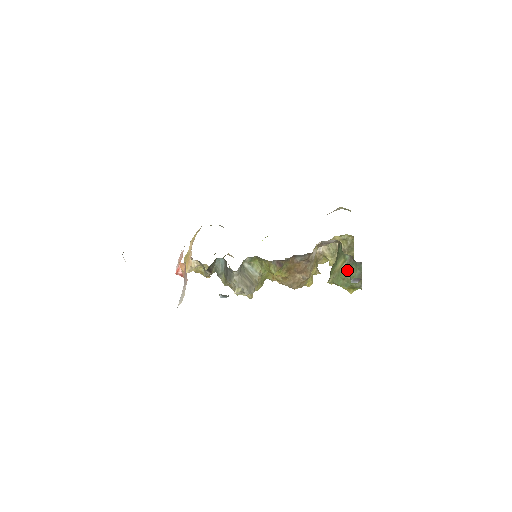
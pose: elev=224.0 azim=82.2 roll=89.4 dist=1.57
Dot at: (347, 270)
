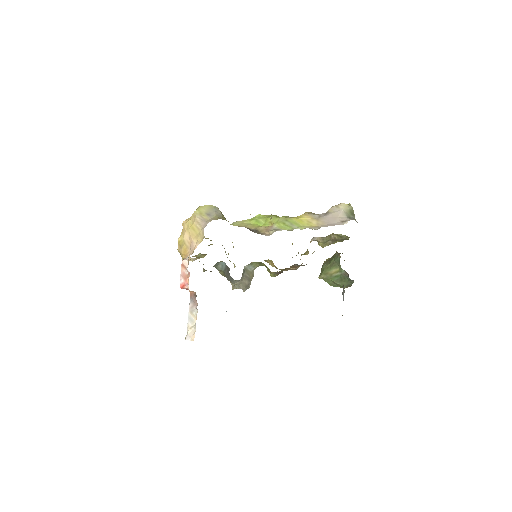
Dot at: (339, 278)
